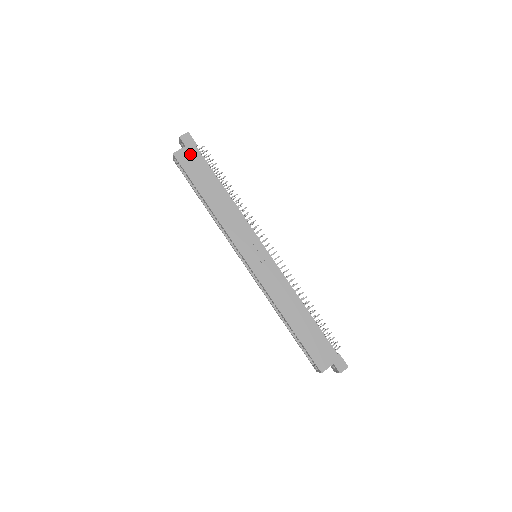
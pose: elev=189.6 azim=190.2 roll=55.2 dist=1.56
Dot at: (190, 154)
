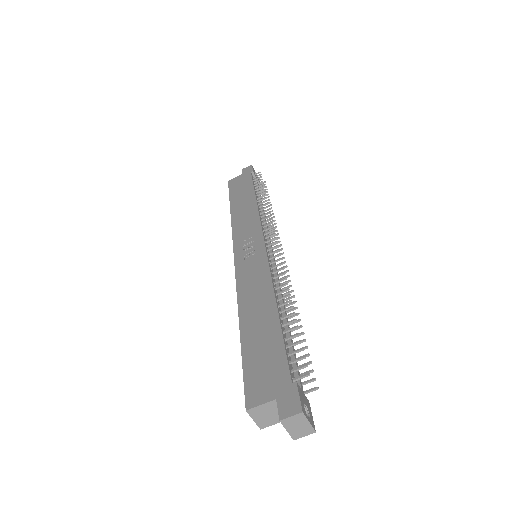
Dot at: (242, 178)
